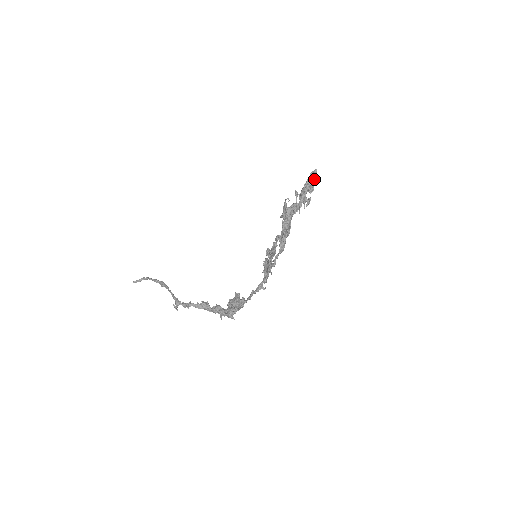
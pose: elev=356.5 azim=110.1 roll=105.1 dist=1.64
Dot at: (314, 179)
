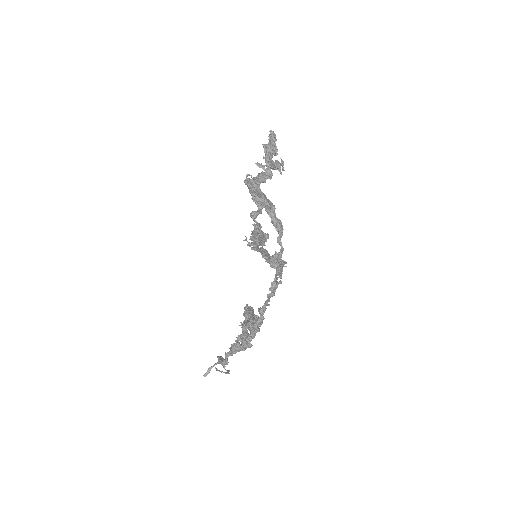
Dot at: occluded
